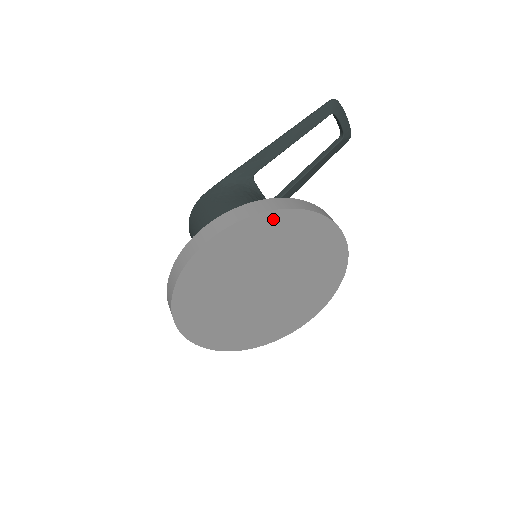
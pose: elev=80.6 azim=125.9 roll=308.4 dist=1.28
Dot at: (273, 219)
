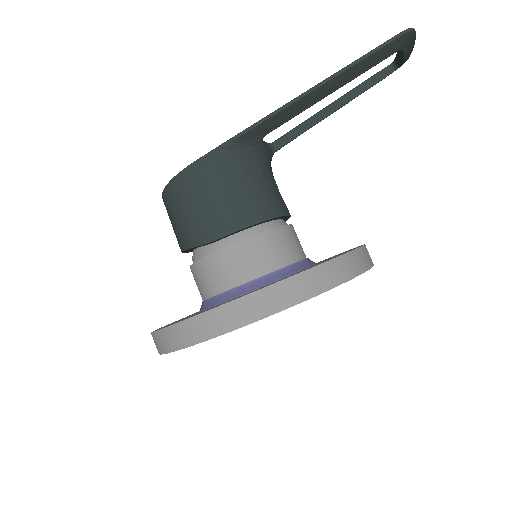
Dot at: occluded
